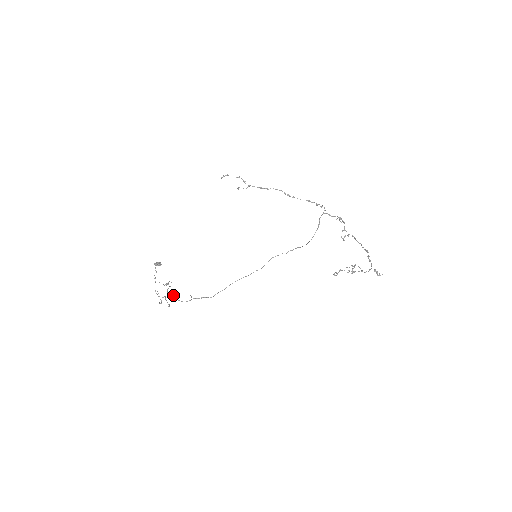
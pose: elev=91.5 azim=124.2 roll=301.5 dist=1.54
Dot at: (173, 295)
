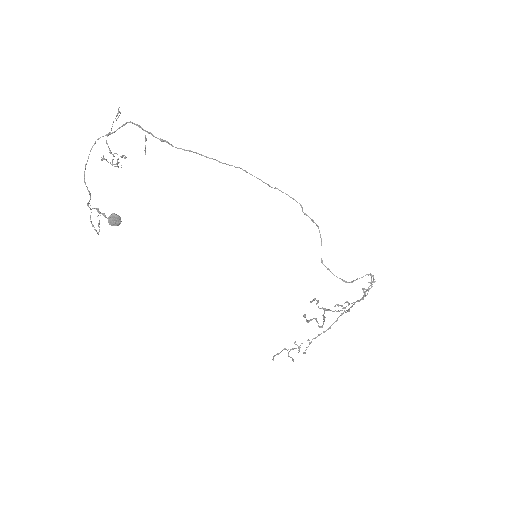
Dot at: (118, 113)
